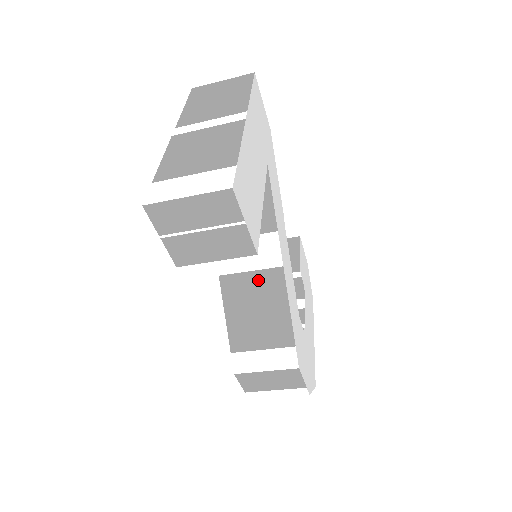
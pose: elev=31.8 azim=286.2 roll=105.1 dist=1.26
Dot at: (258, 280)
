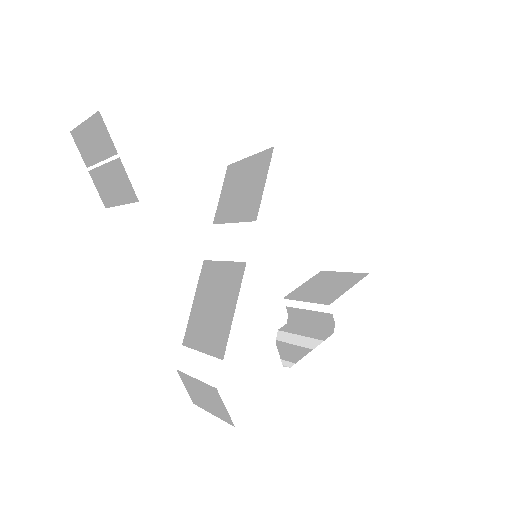
Dot at: (225, 272)
